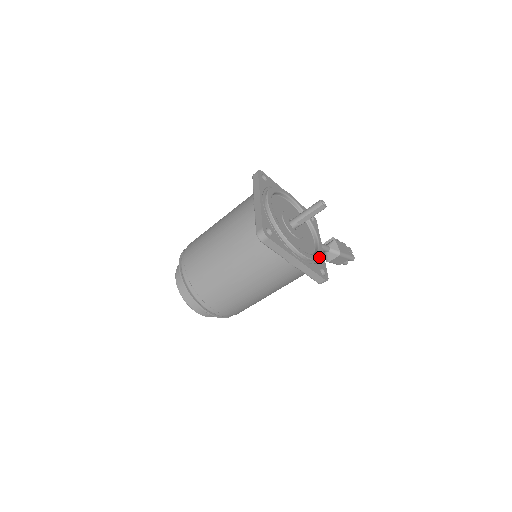
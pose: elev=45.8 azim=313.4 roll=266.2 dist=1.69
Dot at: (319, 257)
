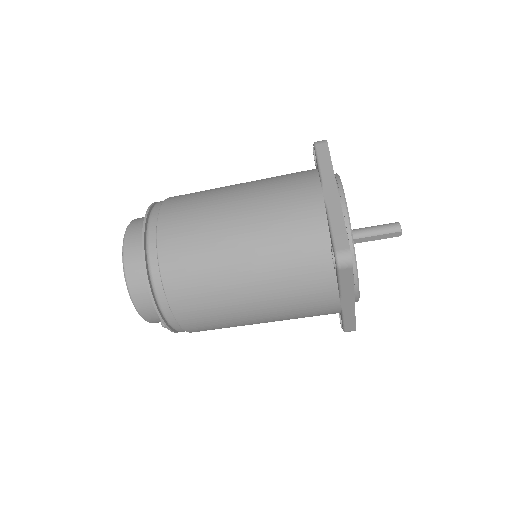
Dot at: occluded
